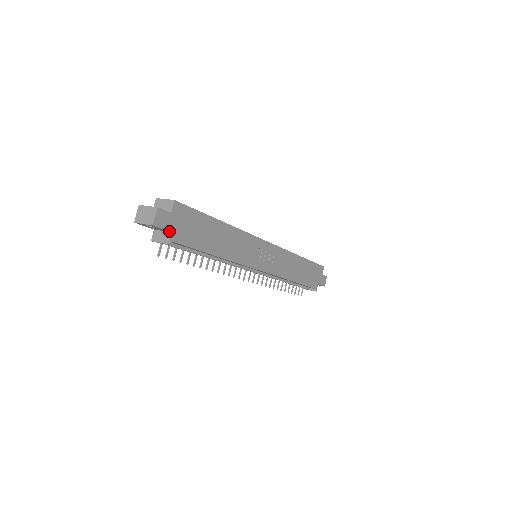
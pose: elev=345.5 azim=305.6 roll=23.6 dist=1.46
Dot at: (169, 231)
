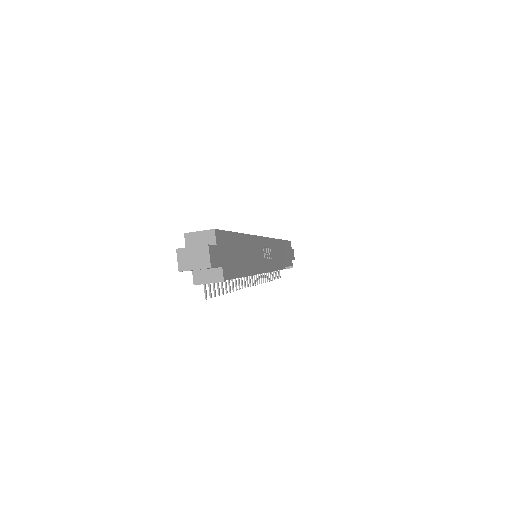
Dot at: (220, 267)
